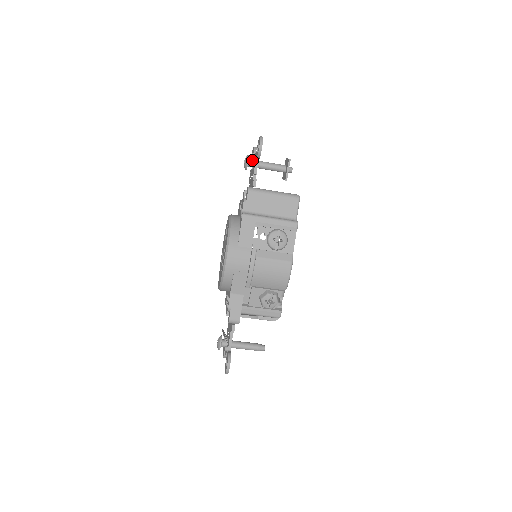
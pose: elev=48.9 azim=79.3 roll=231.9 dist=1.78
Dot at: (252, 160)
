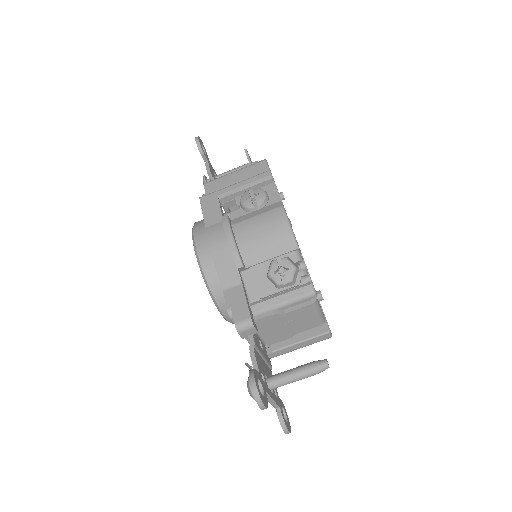
Dot at: occluded
